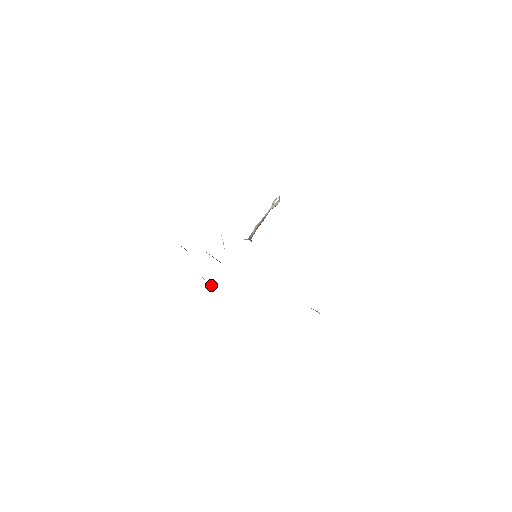
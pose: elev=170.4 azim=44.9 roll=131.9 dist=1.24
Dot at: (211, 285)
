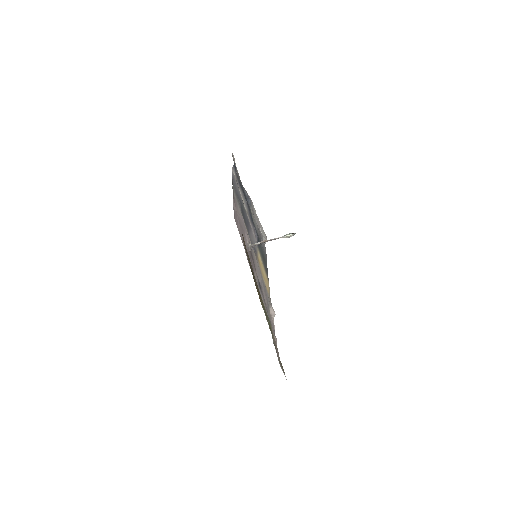
Dot at: occluded
